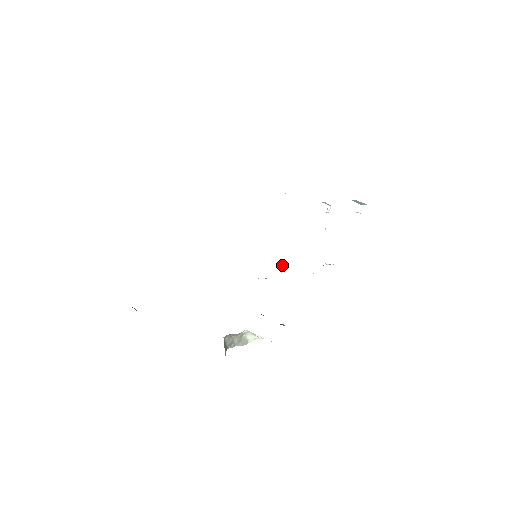
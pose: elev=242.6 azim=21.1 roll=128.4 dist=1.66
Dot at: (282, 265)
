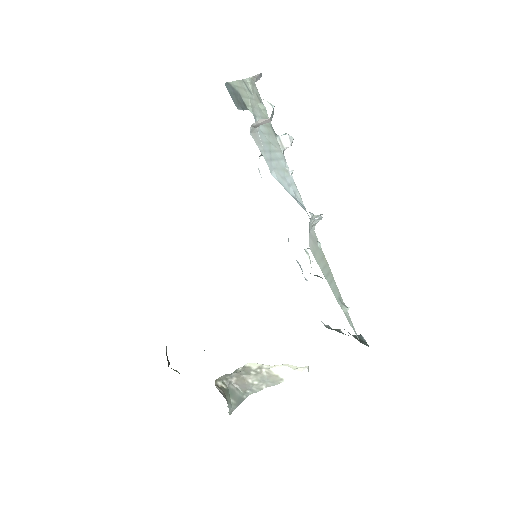
Dot at: (306, 250)
